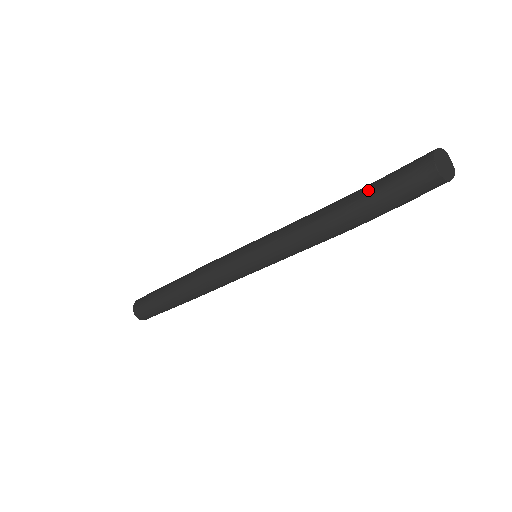
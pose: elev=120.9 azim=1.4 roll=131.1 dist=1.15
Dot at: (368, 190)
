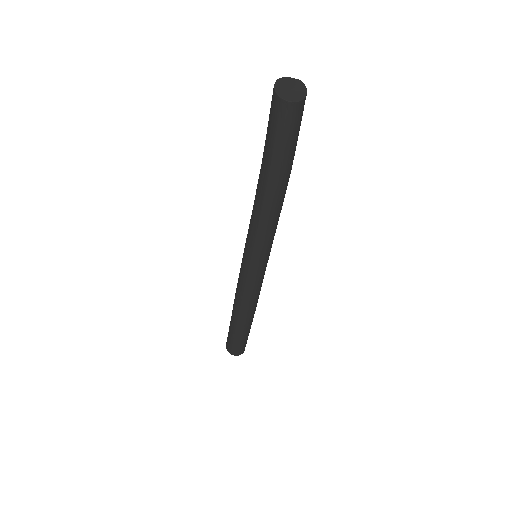
Dot at: (268, 157)
